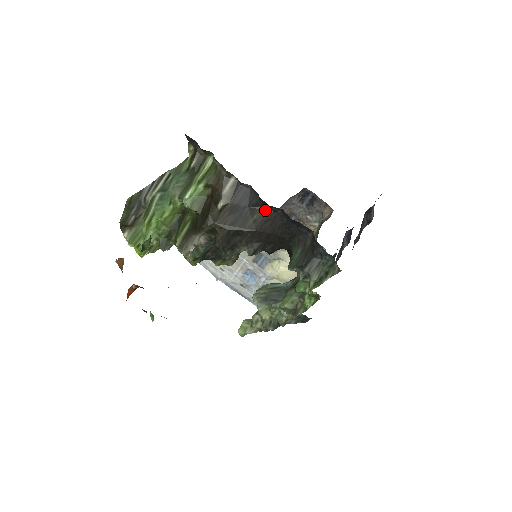
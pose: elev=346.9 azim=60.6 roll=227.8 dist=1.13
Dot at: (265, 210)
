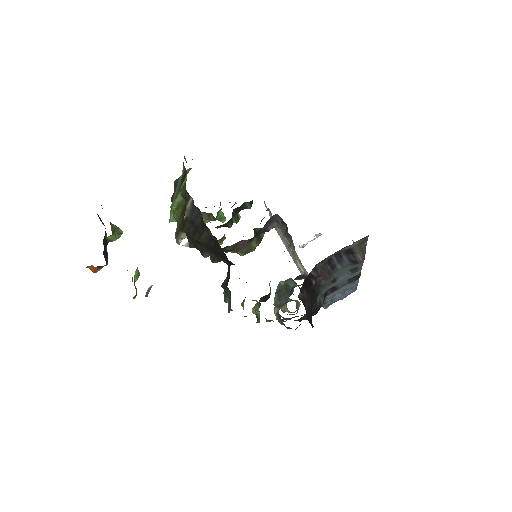
Dot at: (209, 232)
